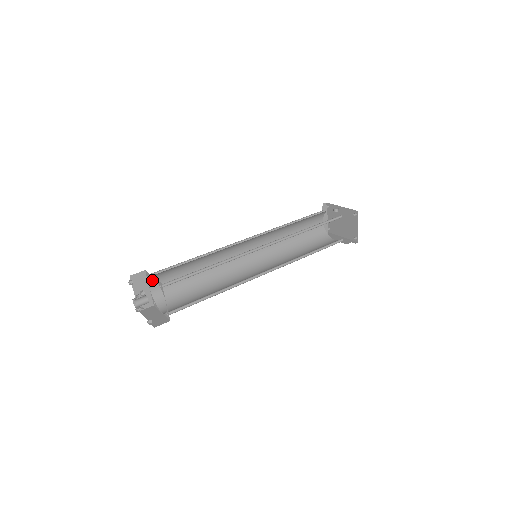
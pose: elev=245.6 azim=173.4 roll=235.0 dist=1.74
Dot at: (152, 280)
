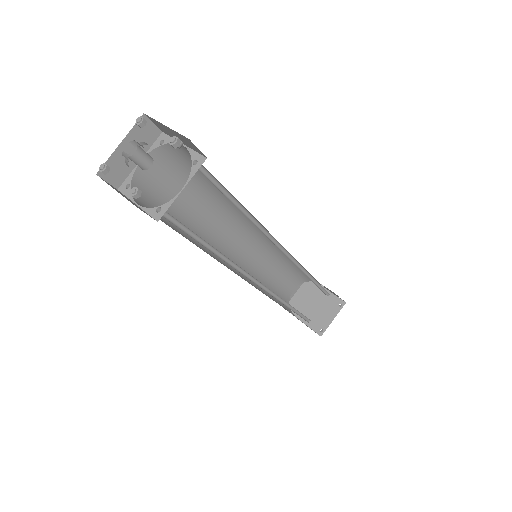
Dot at: (181, 146)
